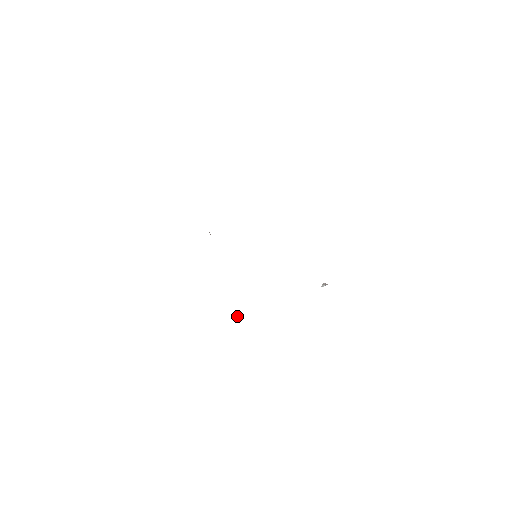
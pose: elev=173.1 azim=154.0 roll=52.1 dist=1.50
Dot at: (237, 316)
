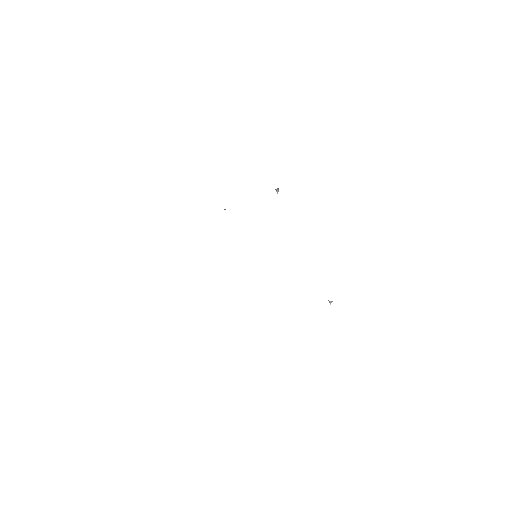
Dot at: (330, 303)
